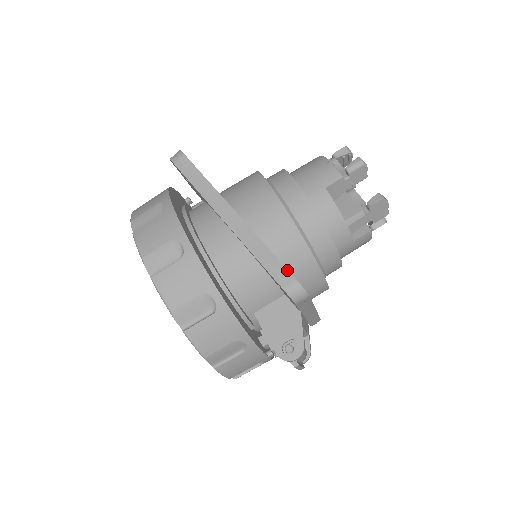
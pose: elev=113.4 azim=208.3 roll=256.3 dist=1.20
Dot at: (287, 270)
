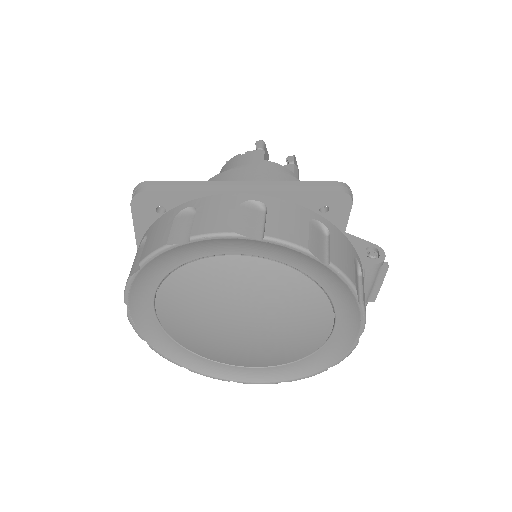
Dot at: (327, 182)
